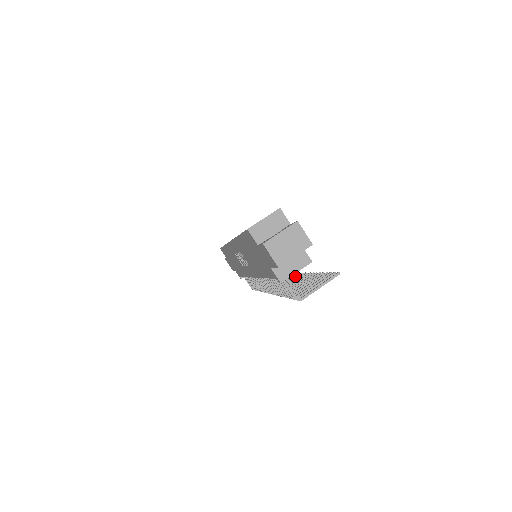
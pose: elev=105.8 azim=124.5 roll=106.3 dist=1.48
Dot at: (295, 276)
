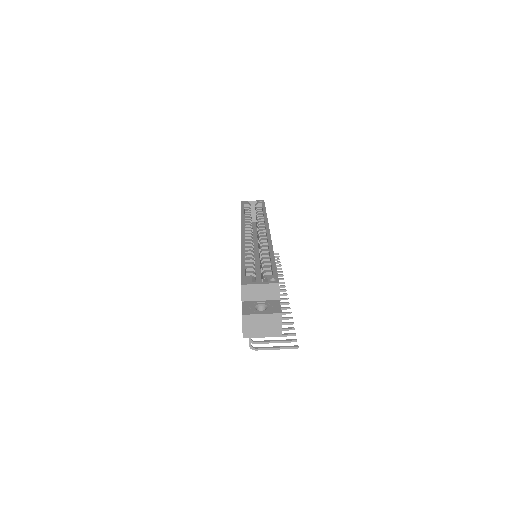
Dot at: (279, 286)
